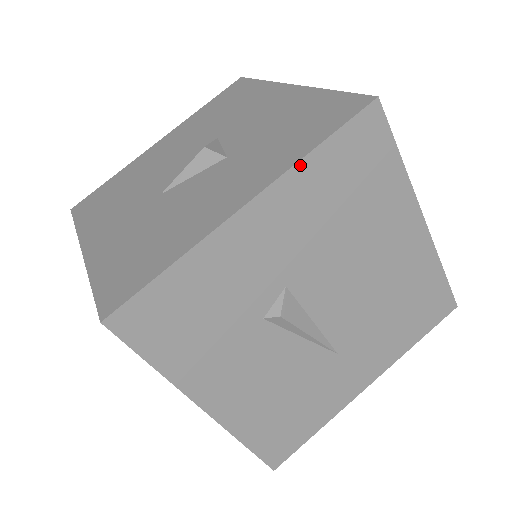
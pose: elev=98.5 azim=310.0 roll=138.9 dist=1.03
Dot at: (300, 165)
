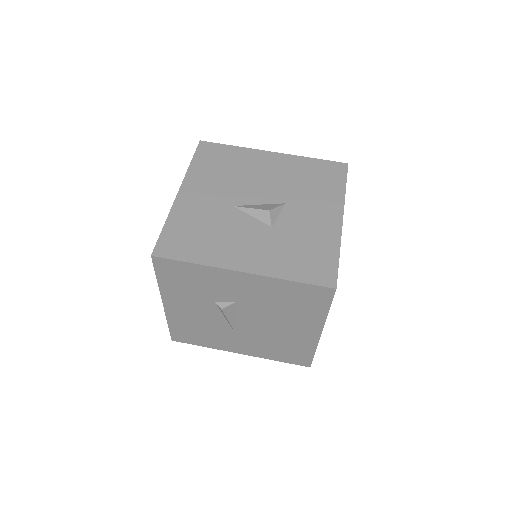
Dot at: (278, 280)
